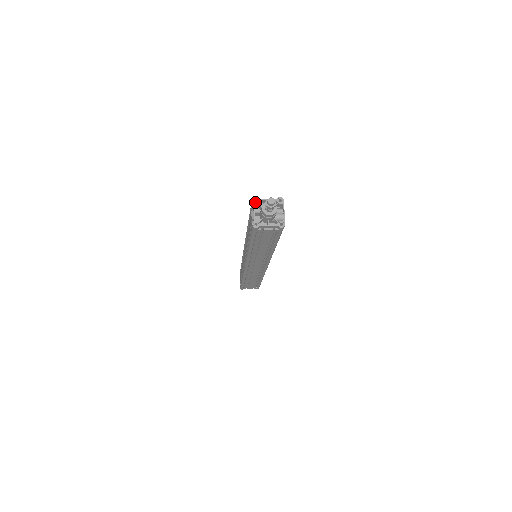
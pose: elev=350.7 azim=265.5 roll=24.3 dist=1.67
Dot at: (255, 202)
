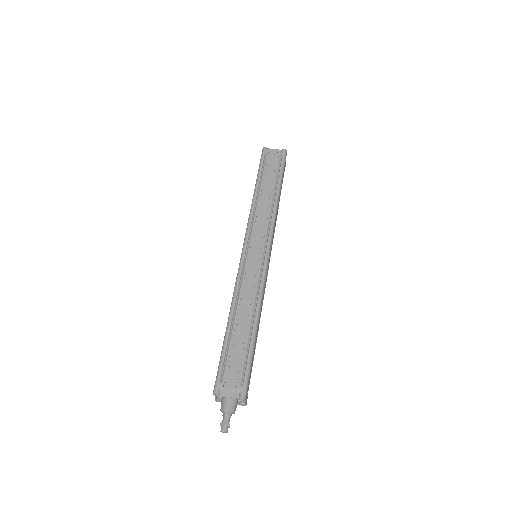
Dot at: (216, 395)
